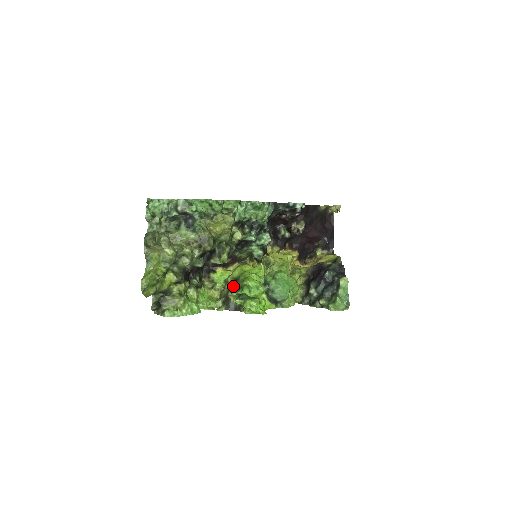
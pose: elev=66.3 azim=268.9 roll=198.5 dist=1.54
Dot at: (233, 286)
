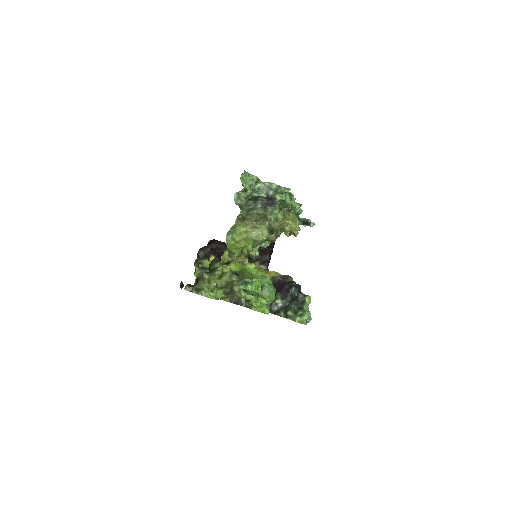
Dot at: (233, 279)
